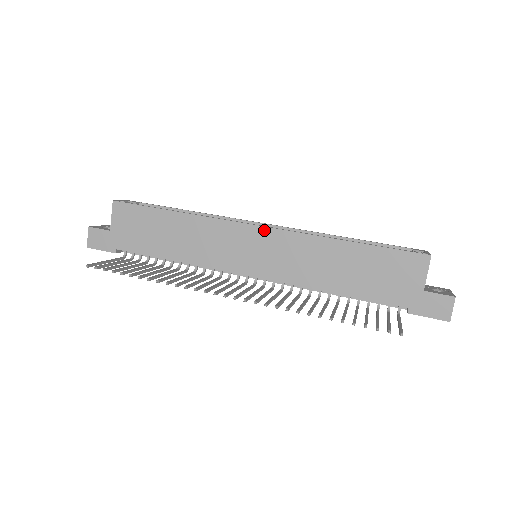
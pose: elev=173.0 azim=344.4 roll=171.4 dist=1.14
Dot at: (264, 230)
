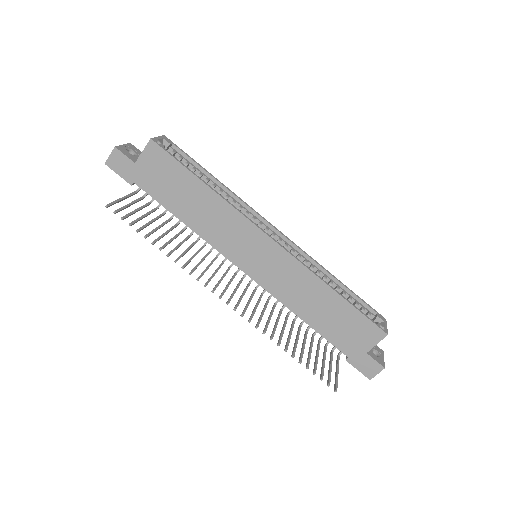
Dot at: (275, 245)
